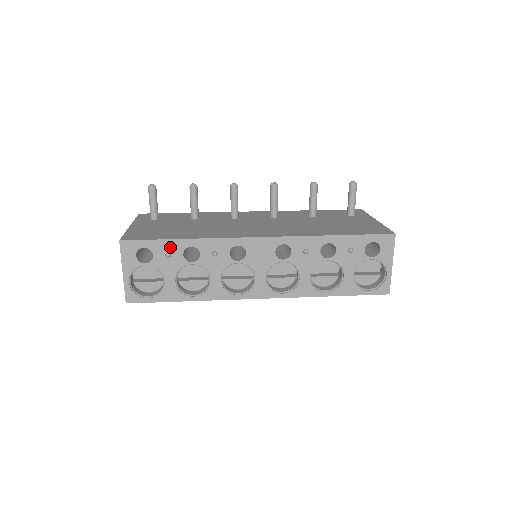
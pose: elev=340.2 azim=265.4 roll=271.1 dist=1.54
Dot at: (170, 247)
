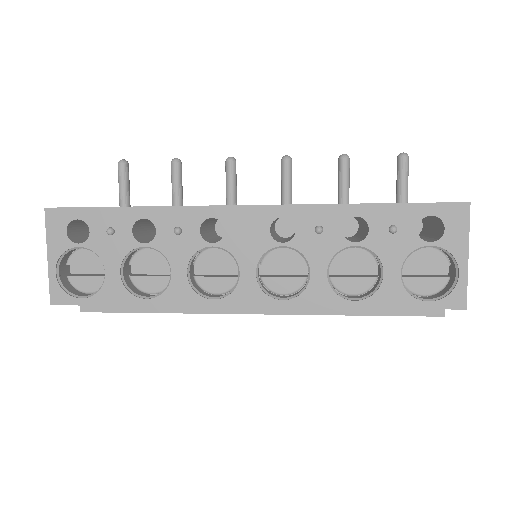
Dot at: (114, 219)
